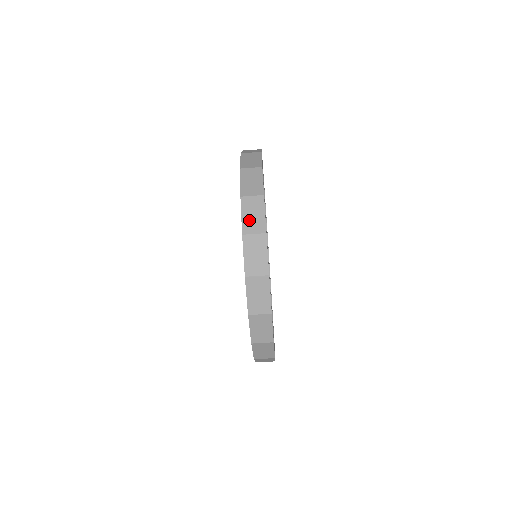
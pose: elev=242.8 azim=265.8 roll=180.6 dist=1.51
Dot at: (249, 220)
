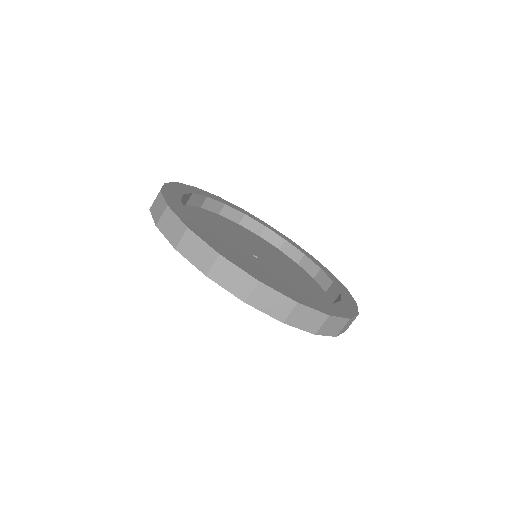
Dot at: (274, 309)
